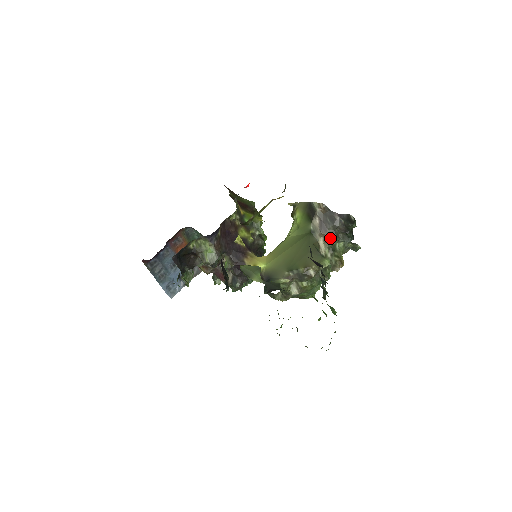
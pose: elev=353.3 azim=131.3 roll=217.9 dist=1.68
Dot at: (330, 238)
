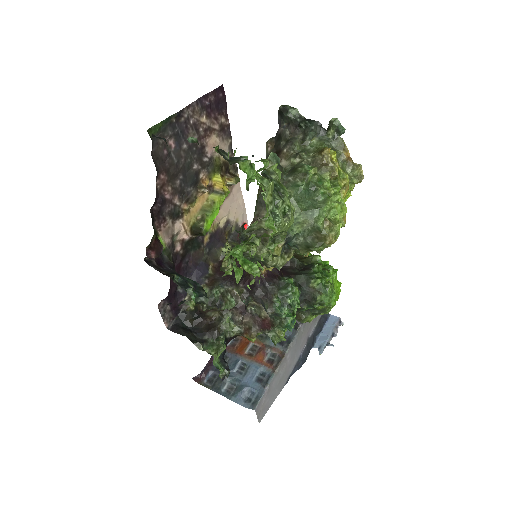
Dot at: (286, 149)
